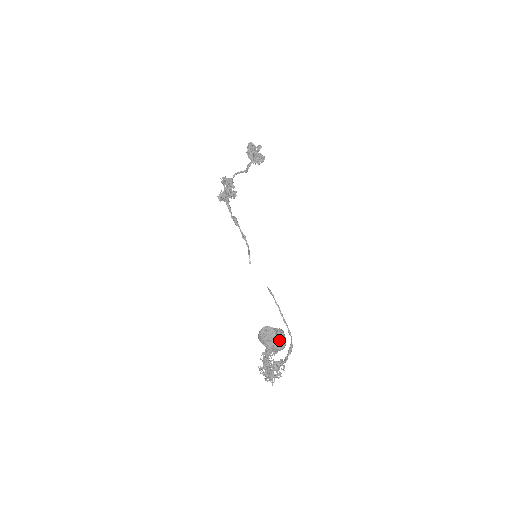
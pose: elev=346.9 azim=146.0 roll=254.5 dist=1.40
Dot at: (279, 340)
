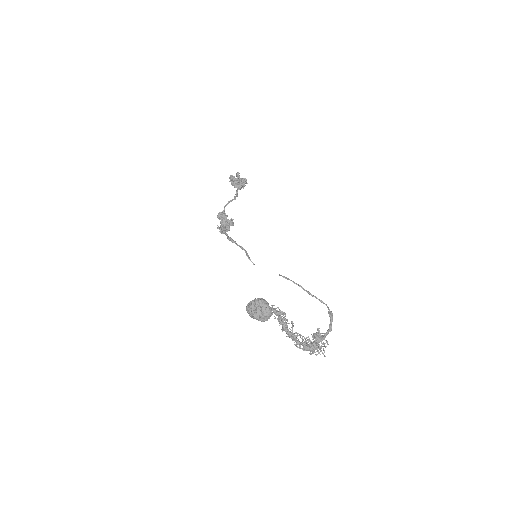
Dot at: (260, 307)
